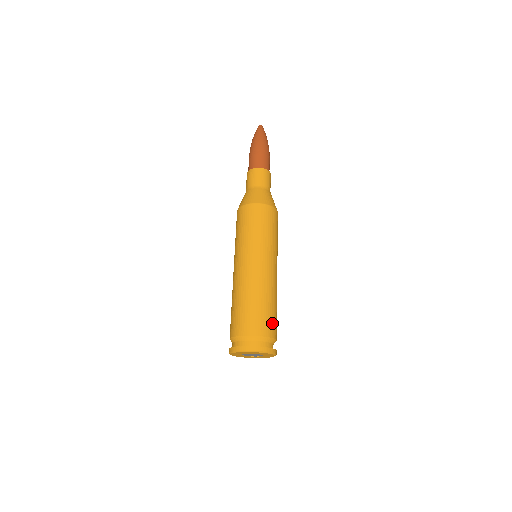
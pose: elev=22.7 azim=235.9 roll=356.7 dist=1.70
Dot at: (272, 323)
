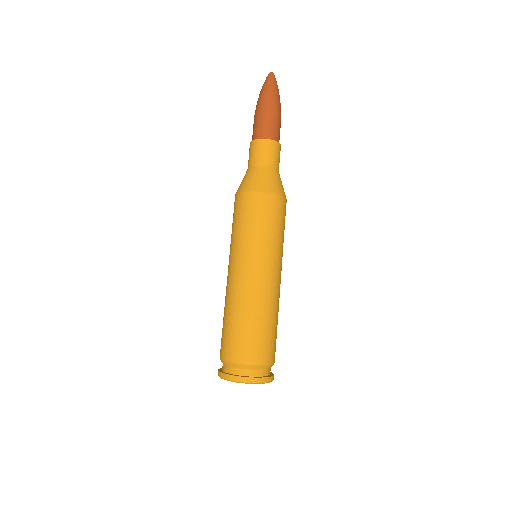
Dot at: (267, 347)
